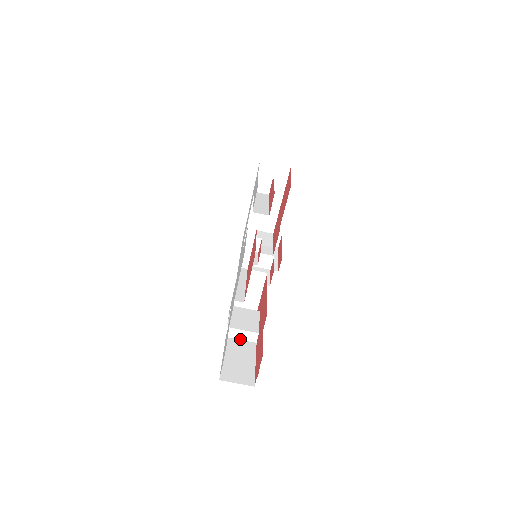
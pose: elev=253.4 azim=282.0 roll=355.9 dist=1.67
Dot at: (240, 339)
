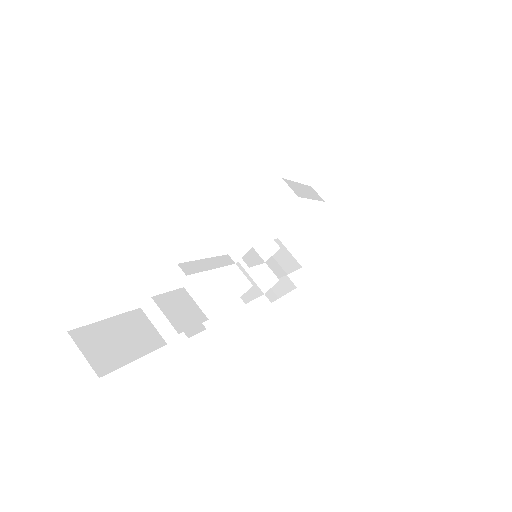
Dot at: (153, 323)
